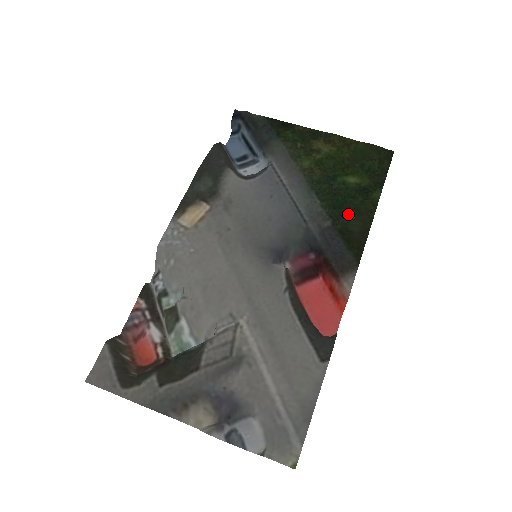
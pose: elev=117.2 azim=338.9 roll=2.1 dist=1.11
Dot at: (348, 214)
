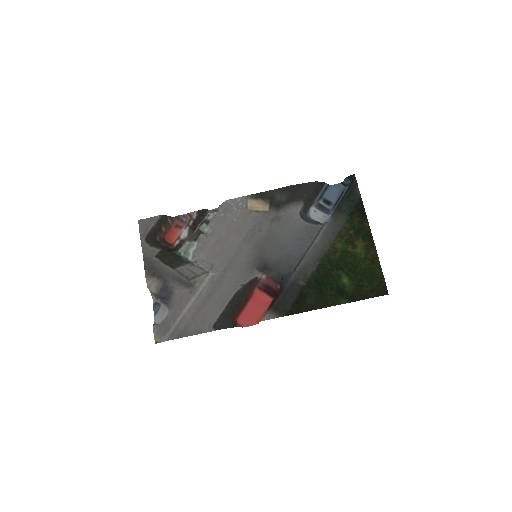
Dot at: (317, 291)
